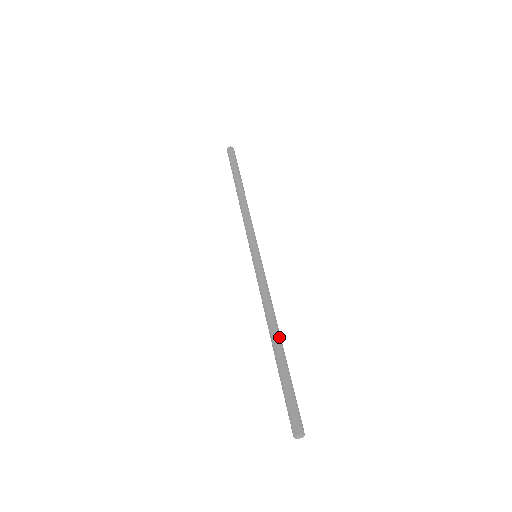
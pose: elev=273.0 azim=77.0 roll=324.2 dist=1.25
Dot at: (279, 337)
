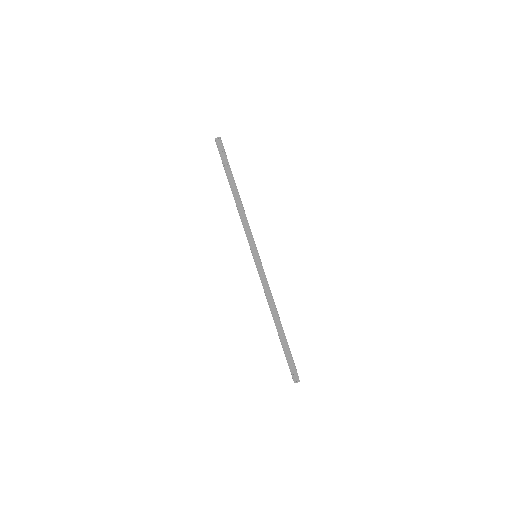
Dot at: (279, 322)
